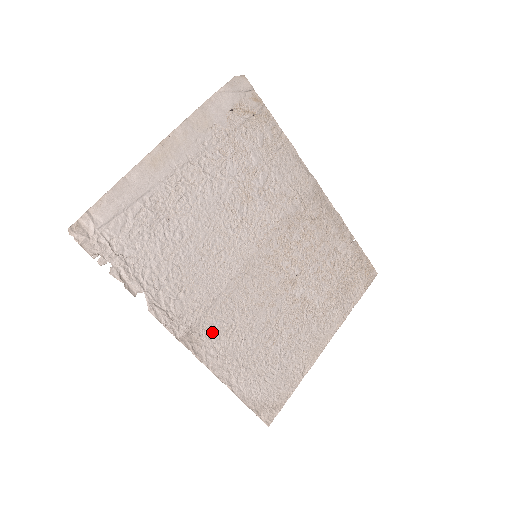
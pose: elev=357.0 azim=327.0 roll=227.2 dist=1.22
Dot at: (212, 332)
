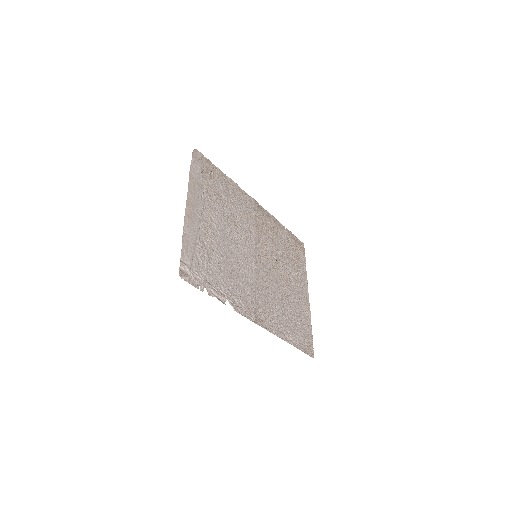
Dot at: (264, 311)
